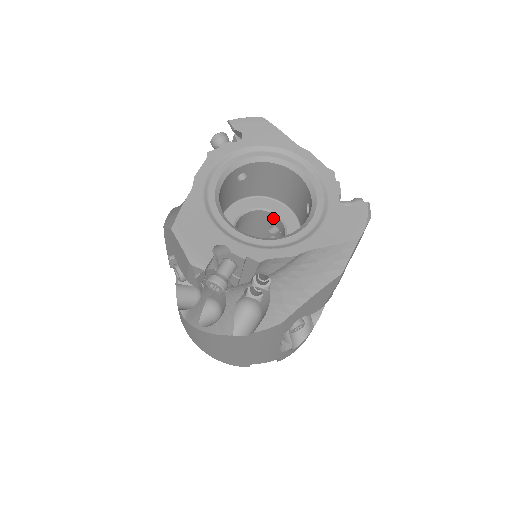
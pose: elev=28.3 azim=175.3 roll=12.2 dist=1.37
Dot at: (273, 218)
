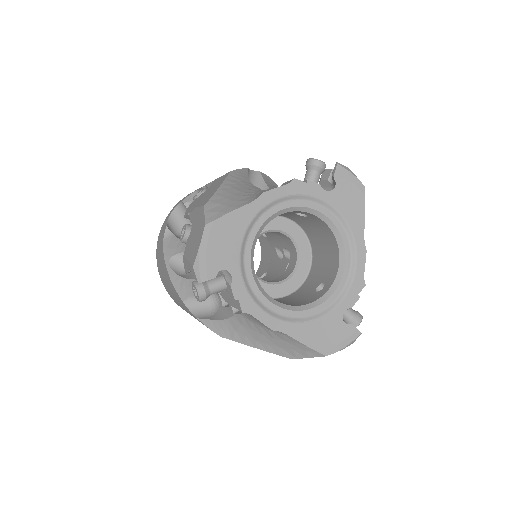
Dot at: (294, 252)
